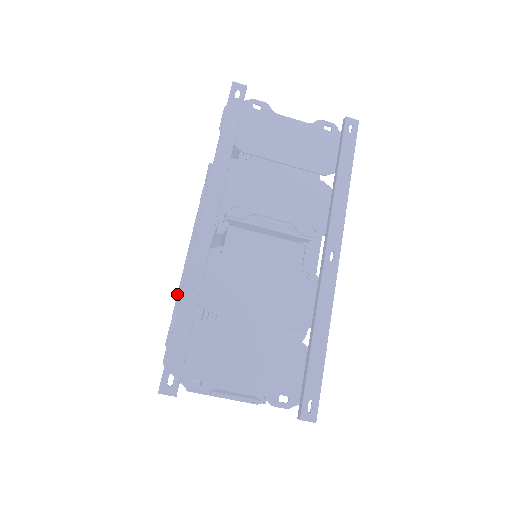
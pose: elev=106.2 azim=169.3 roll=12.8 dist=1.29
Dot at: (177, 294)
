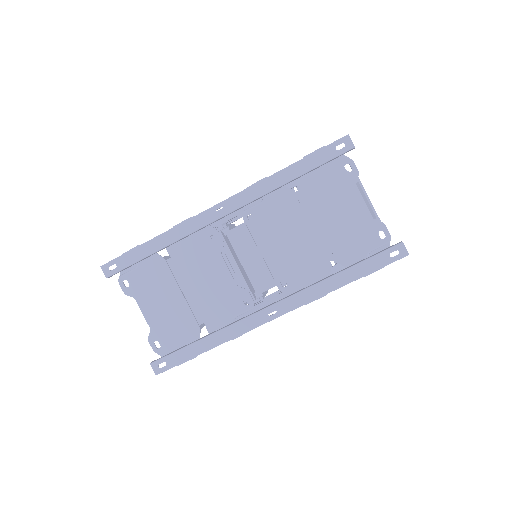
Dot at: occluded
